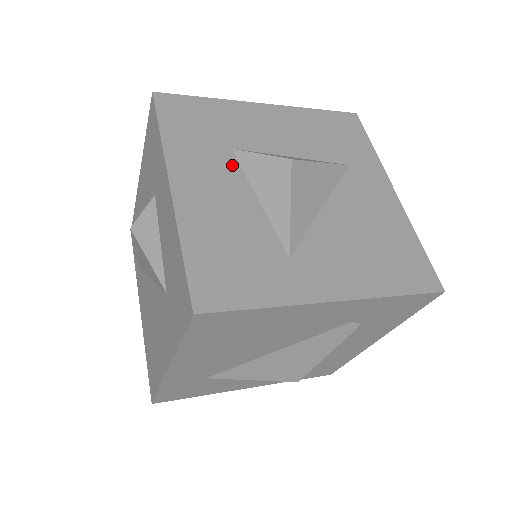
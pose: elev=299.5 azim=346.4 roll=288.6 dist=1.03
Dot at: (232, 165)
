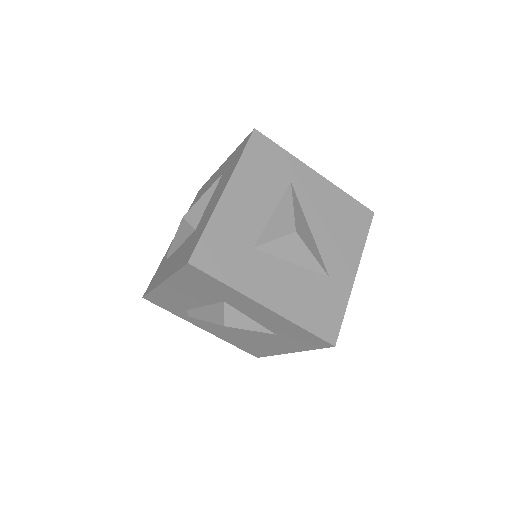
Dot at: (265, 258)
